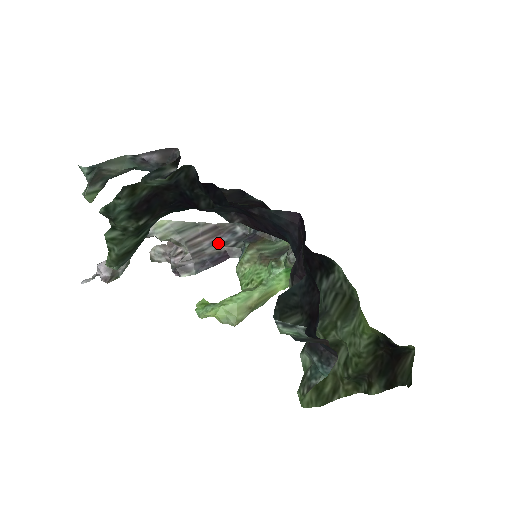
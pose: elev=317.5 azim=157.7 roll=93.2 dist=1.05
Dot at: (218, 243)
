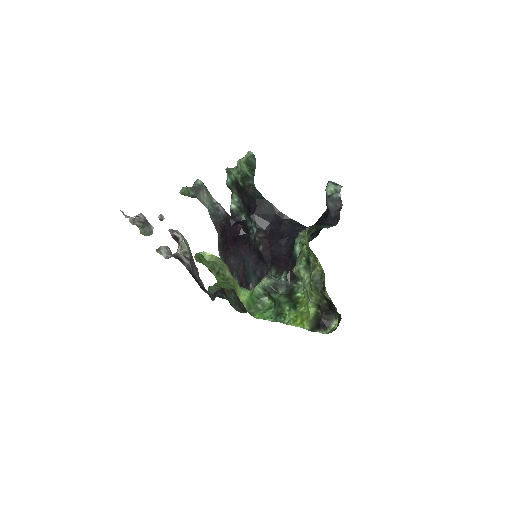
Dot at: occluded
